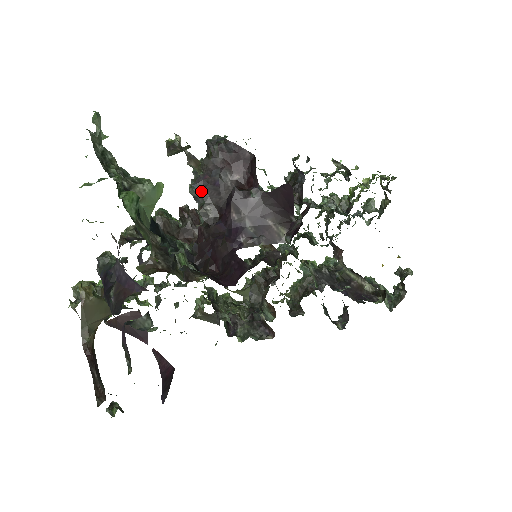
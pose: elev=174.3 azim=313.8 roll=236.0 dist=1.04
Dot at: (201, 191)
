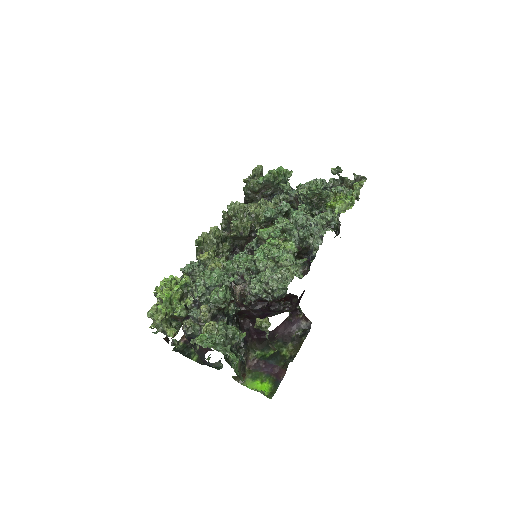
Dot at: occluded
